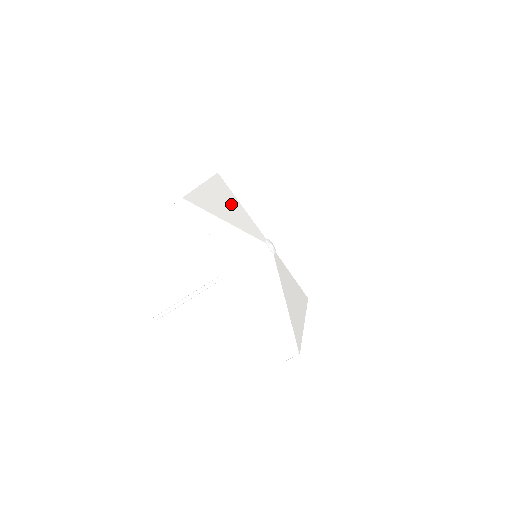
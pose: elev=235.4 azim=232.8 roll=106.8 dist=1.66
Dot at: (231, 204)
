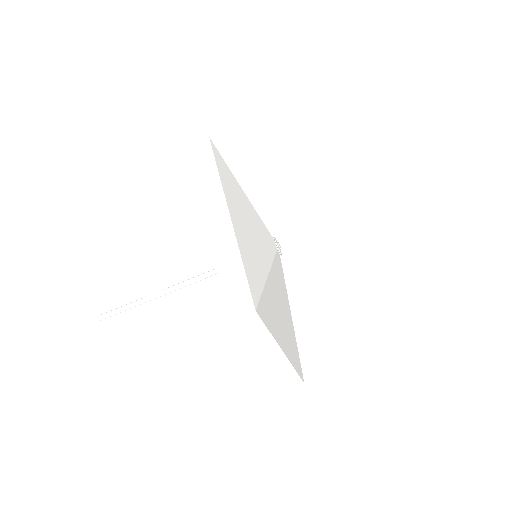
Dot at: occluded
